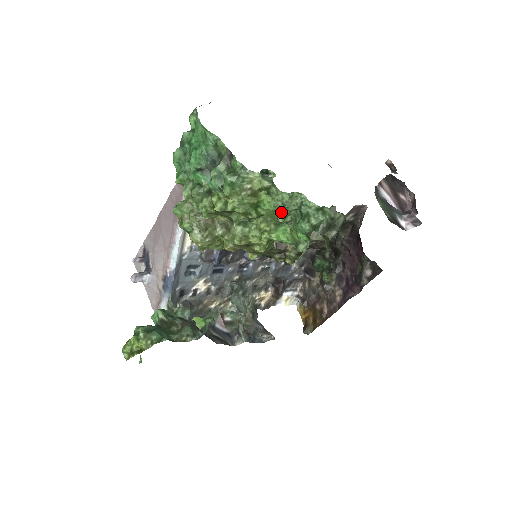
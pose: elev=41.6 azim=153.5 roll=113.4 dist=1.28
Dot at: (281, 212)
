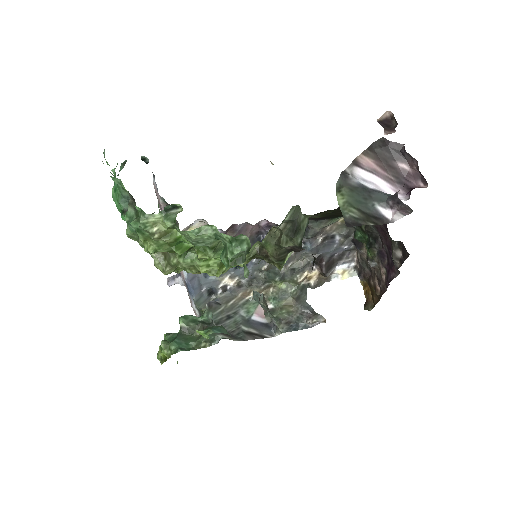
Dot at: occluded
